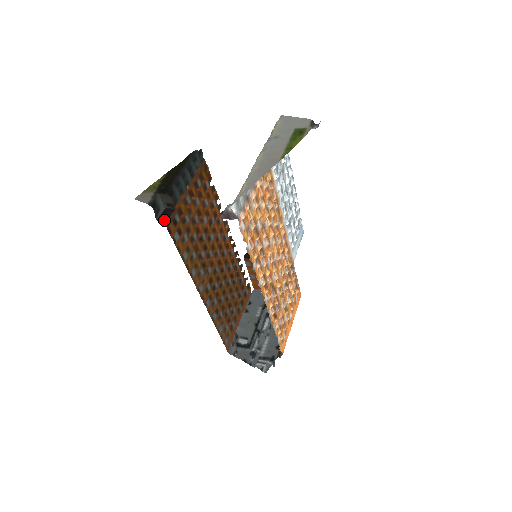
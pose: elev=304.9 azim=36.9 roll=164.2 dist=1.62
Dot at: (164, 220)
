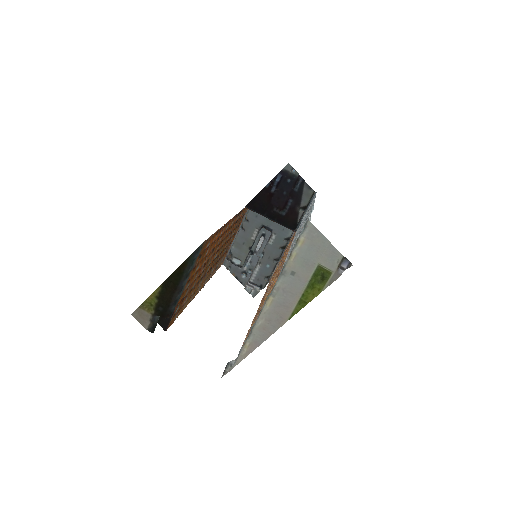
Dot at: (164, 326)
